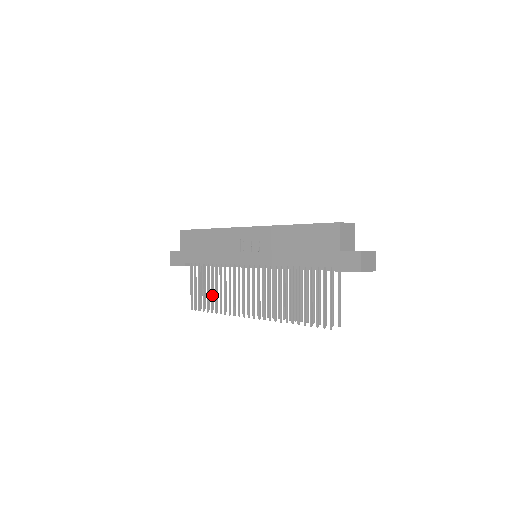
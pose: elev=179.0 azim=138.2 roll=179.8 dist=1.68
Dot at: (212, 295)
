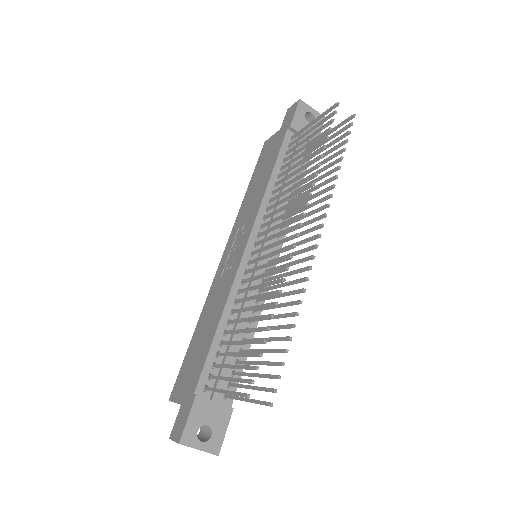
Dot at: (251, 329)
